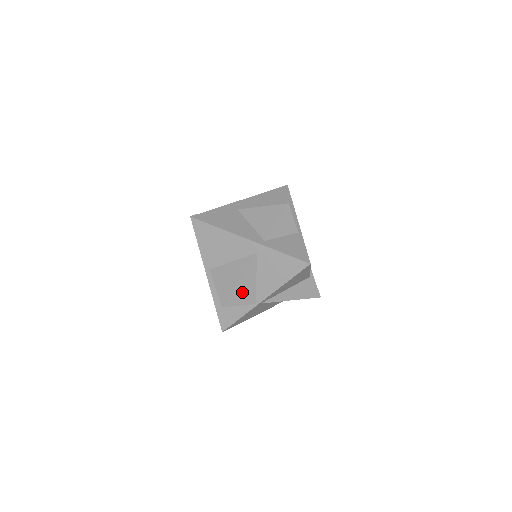
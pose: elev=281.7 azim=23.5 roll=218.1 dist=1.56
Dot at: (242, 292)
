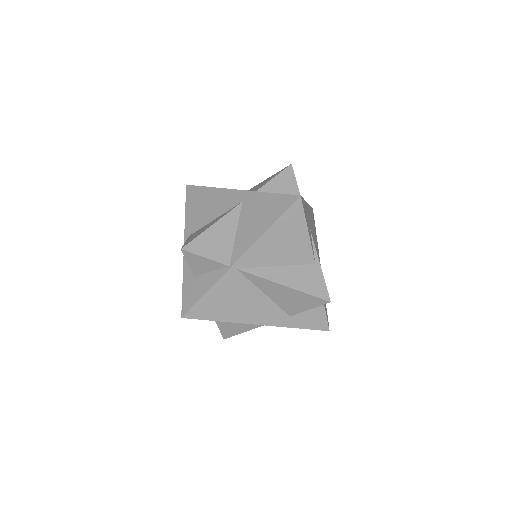
Dot at: (213, 241)
